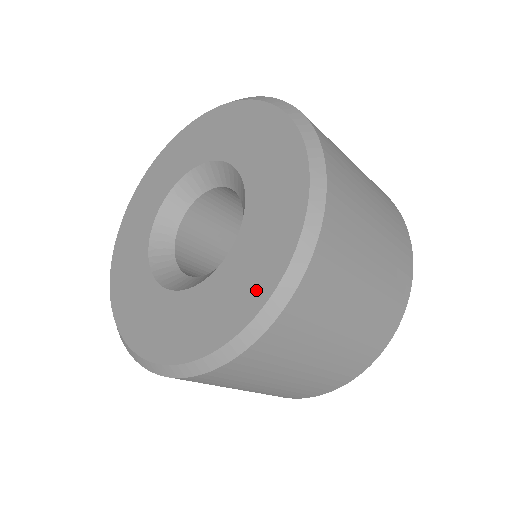
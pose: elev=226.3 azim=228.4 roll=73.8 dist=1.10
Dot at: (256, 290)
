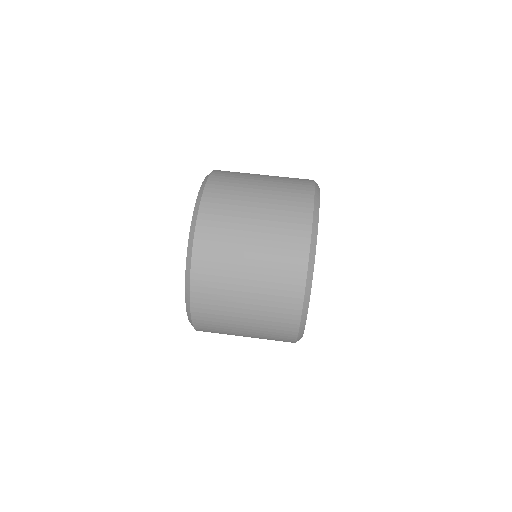
Dot at: occluded
